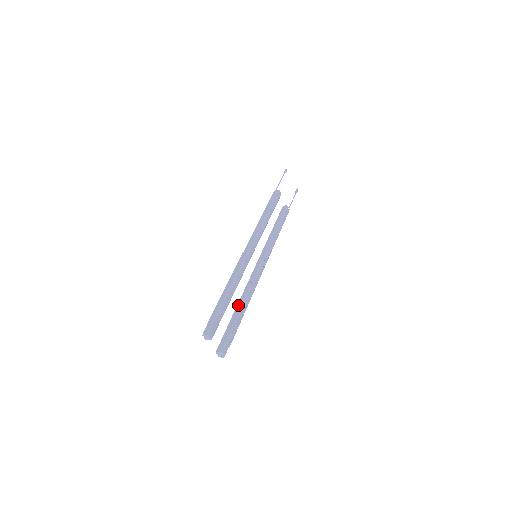
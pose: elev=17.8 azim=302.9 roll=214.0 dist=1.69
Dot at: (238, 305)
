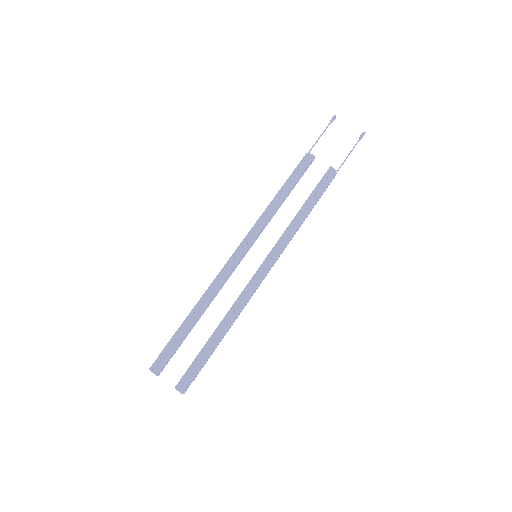
Dot at: (218, 326)
